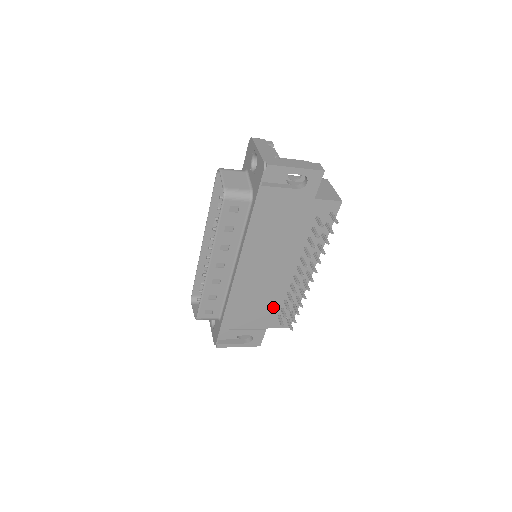
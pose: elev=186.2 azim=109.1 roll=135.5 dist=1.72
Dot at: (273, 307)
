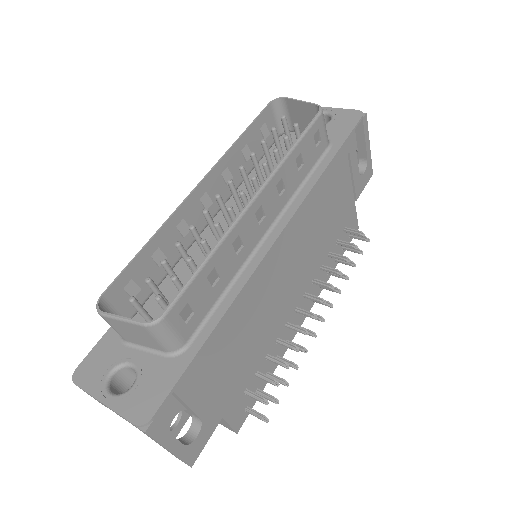
Dot at: (253, 362)
